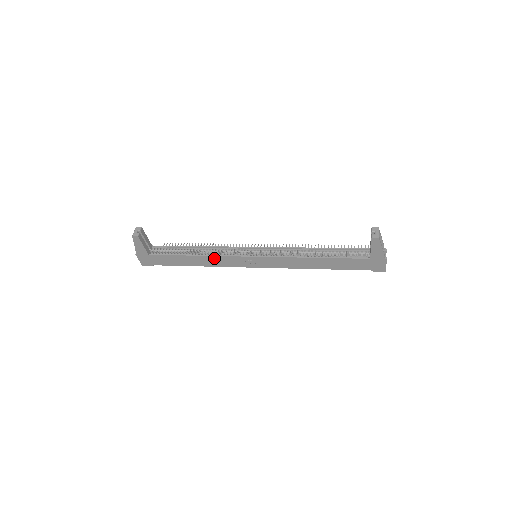
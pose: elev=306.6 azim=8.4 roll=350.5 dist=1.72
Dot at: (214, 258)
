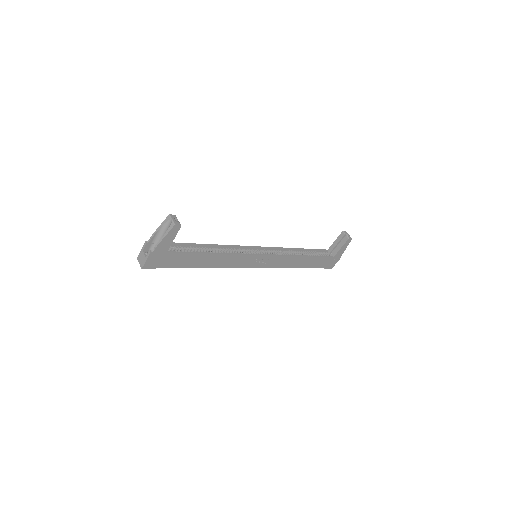
Dot at: (230, 257)
